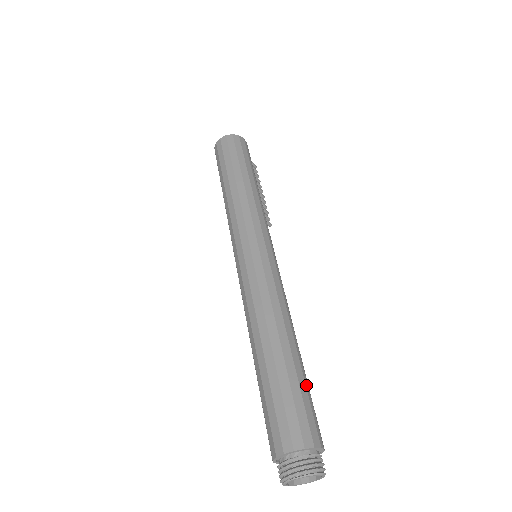
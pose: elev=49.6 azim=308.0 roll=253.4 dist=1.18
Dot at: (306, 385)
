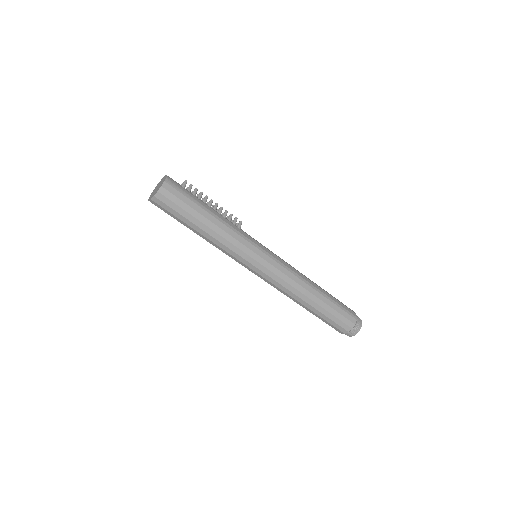
Dot at: (335, 304)
